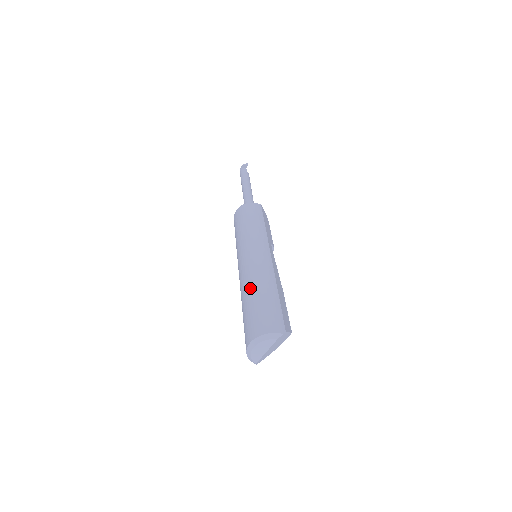
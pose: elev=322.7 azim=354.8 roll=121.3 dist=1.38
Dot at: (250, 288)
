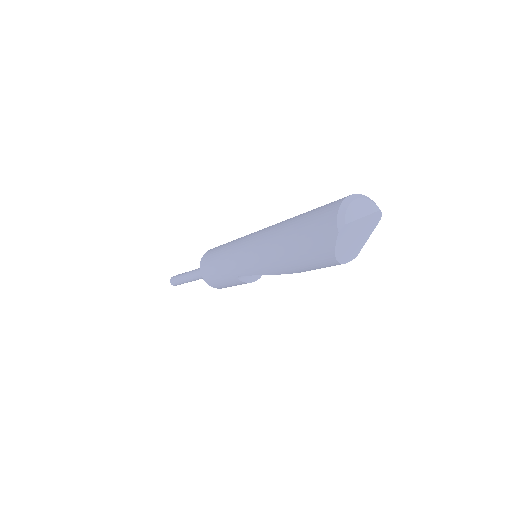
Dot at: occluded
